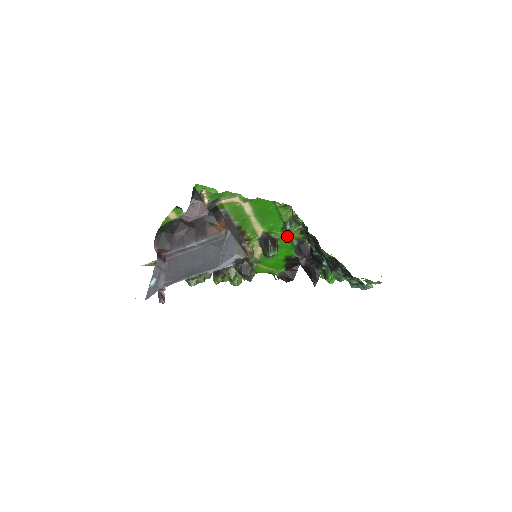
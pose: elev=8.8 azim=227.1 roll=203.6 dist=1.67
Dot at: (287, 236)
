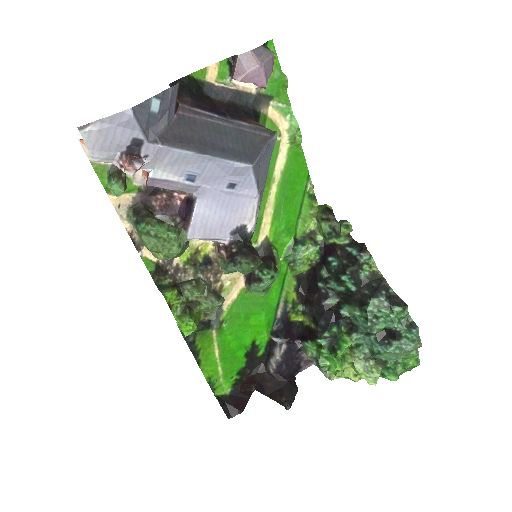
Dot at: (281, 280)
